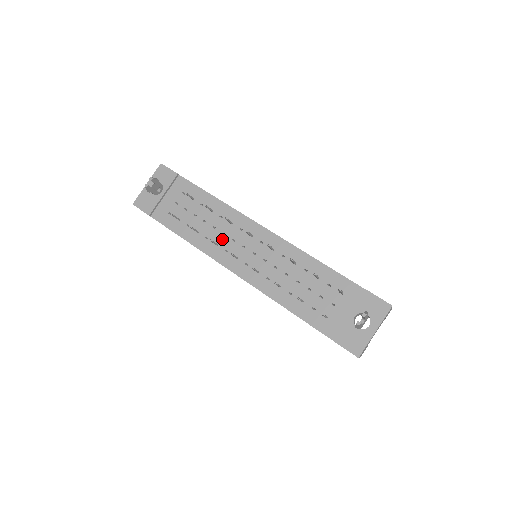
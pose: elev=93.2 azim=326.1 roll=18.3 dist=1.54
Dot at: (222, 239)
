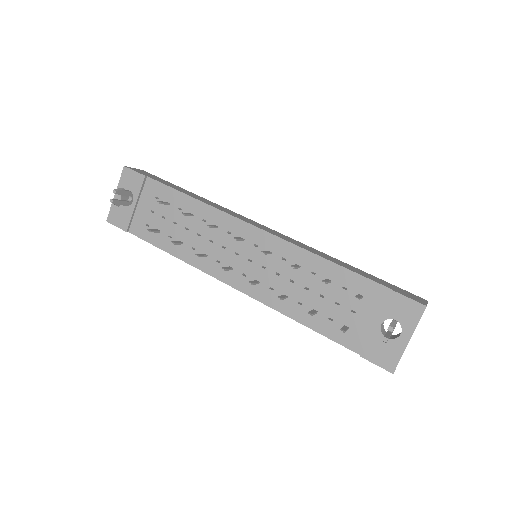
Dot at: (211, 248)
